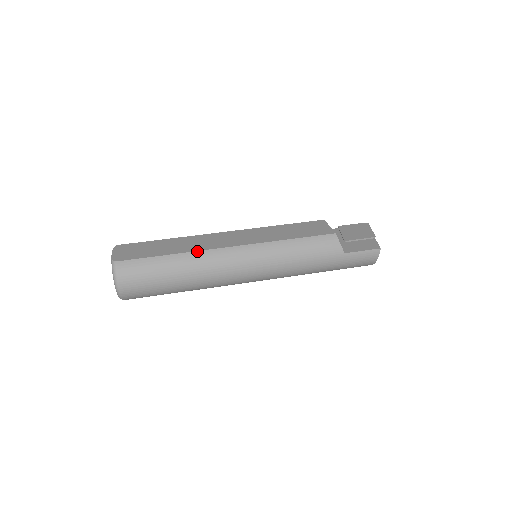
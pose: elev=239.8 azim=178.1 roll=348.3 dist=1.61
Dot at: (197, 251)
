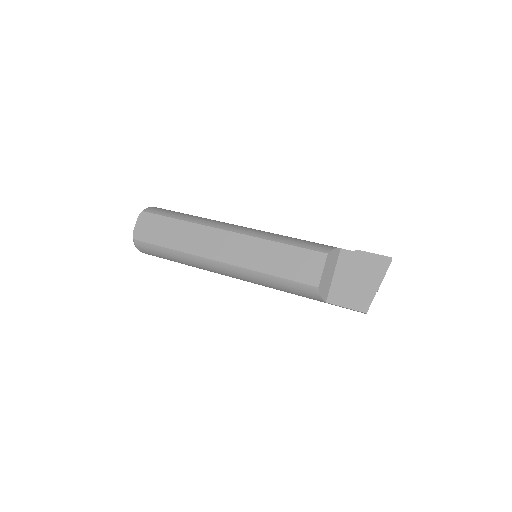
Dot at: (192, 254)
